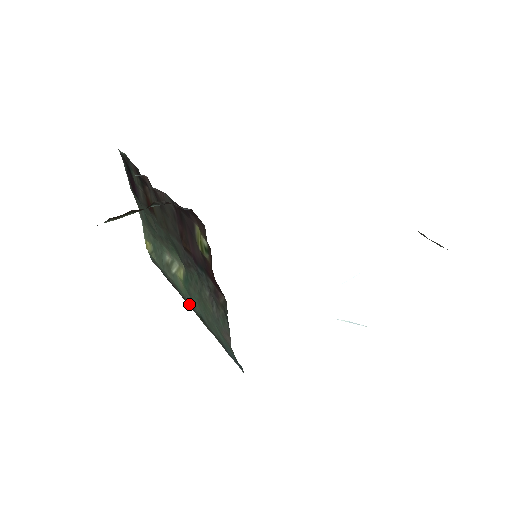
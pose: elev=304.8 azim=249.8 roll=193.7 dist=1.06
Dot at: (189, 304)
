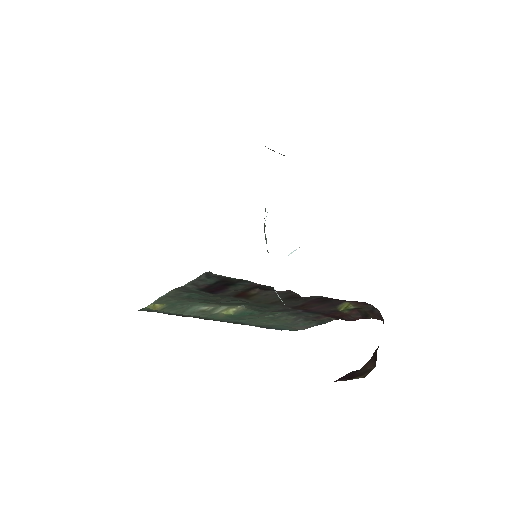
Dot at: (221, 321)
